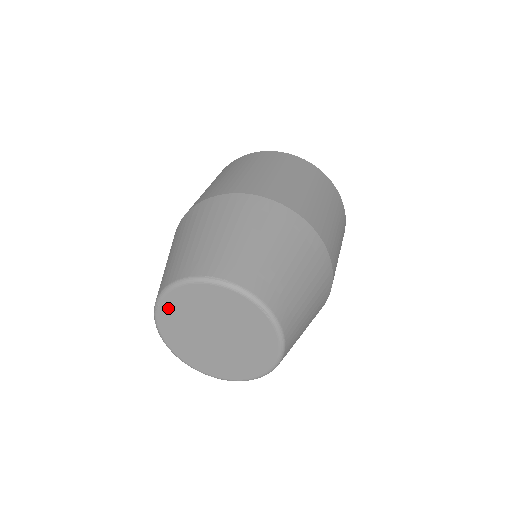
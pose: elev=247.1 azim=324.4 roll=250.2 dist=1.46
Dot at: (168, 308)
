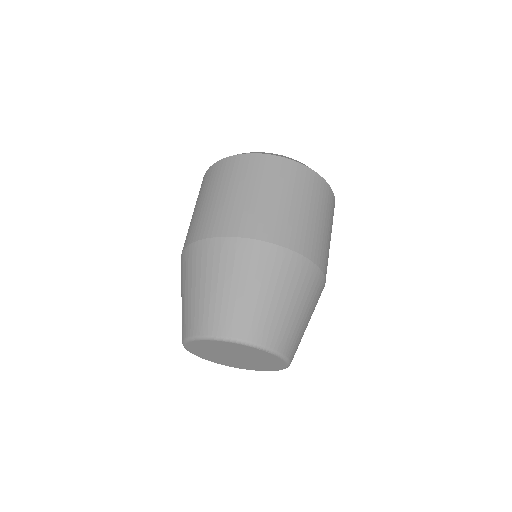
Dot at: (193, 347)
